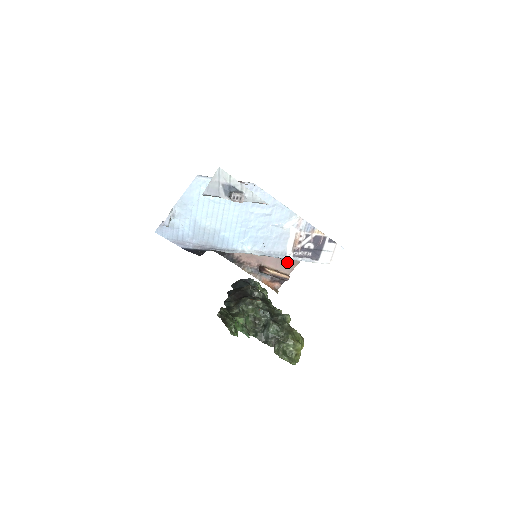
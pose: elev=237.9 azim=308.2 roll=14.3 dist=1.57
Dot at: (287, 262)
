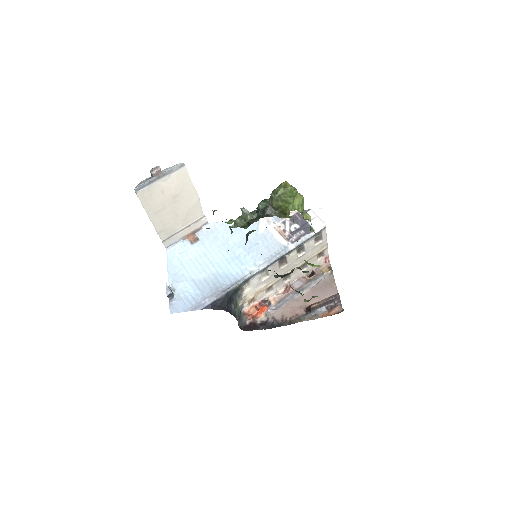
Dot at: (325, 288)
